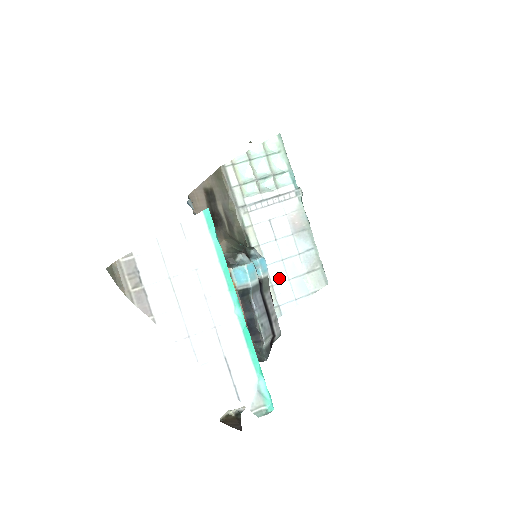
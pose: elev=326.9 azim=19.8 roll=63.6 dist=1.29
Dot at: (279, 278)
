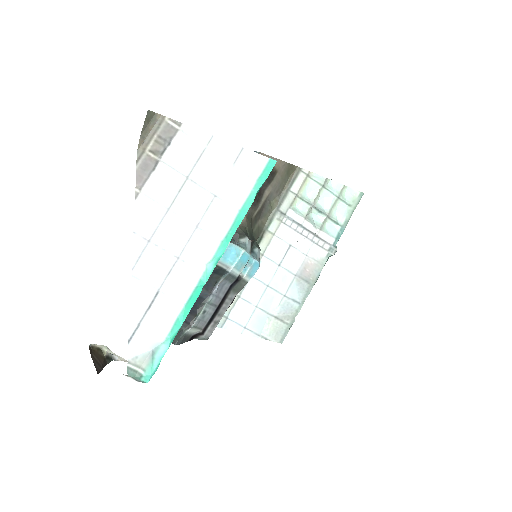
Dot at: (251, 297)
